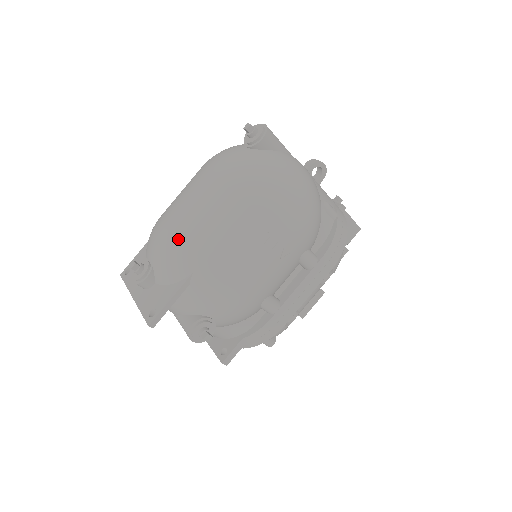
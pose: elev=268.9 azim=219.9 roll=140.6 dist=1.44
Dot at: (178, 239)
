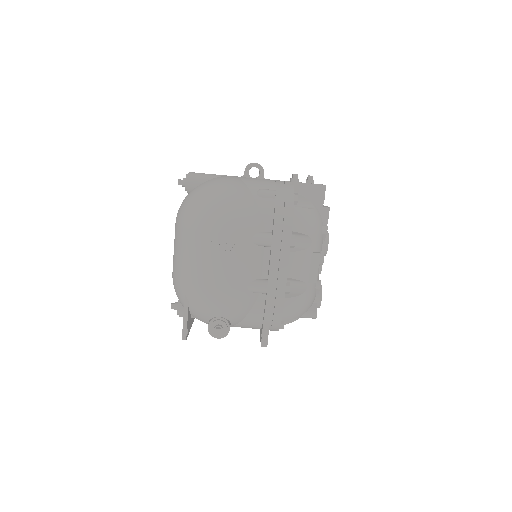
Dot at: (173, 277)
